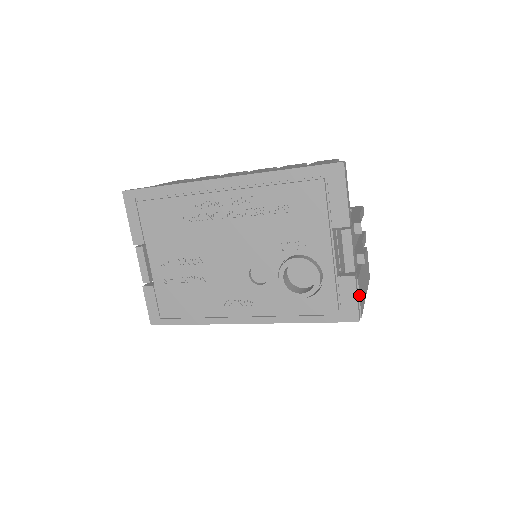
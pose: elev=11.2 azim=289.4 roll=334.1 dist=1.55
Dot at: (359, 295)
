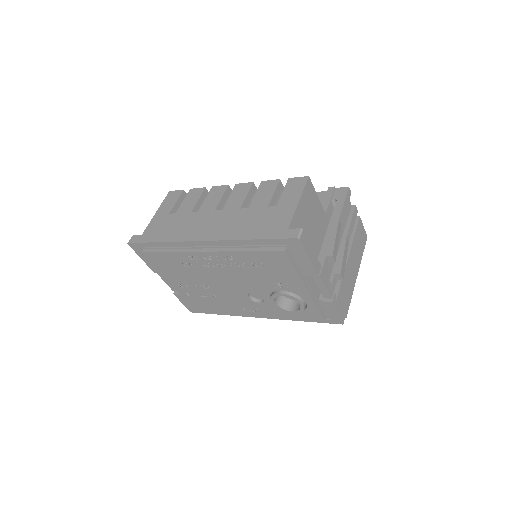
Dot at: (340, 307)
